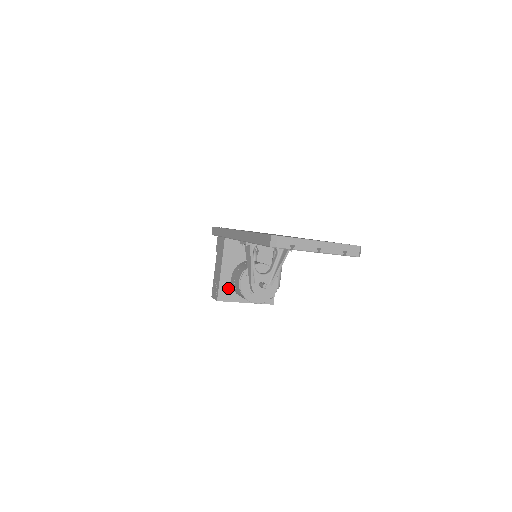
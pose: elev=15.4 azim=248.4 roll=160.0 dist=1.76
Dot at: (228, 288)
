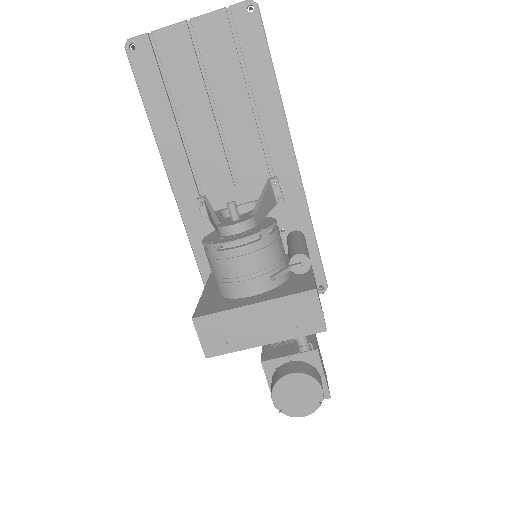
Dot at: (215, 303)
